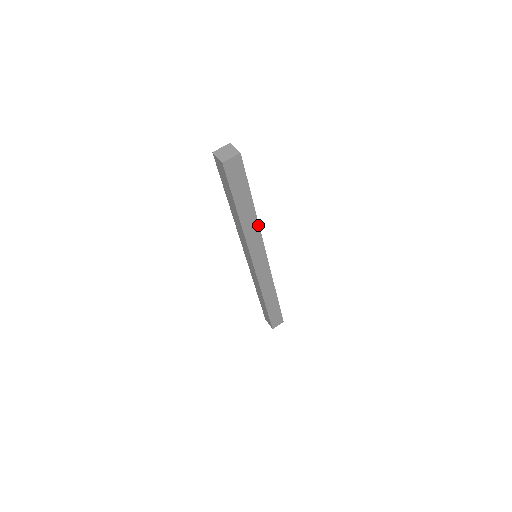
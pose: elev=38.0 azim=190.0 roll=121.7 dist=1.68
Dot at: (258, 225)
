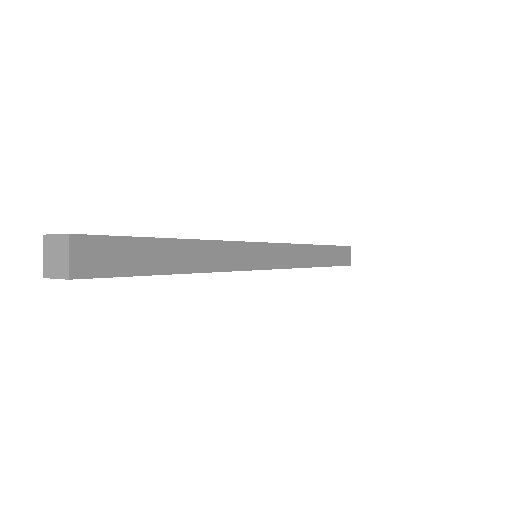
Dot at: (215, 271)
